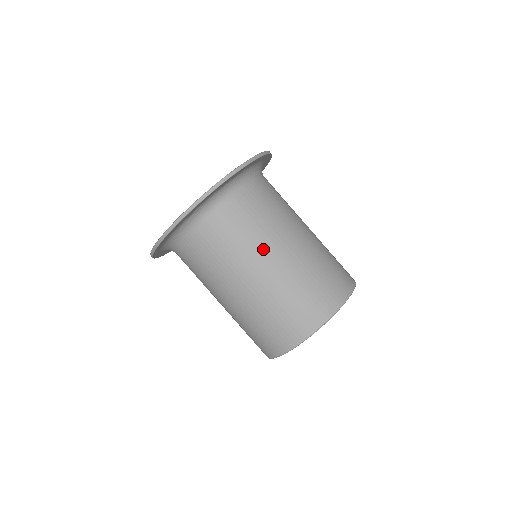
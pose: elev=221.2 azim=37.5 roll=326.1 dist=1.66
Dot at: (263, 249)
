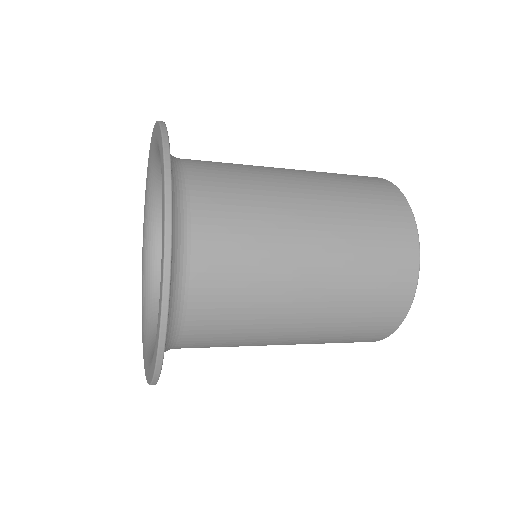
Dot at: (268, 338)
